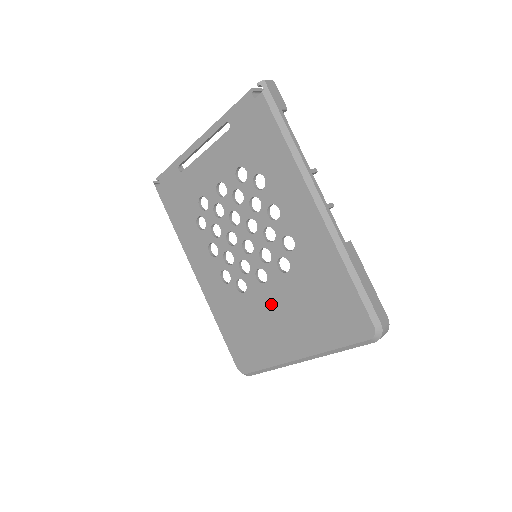
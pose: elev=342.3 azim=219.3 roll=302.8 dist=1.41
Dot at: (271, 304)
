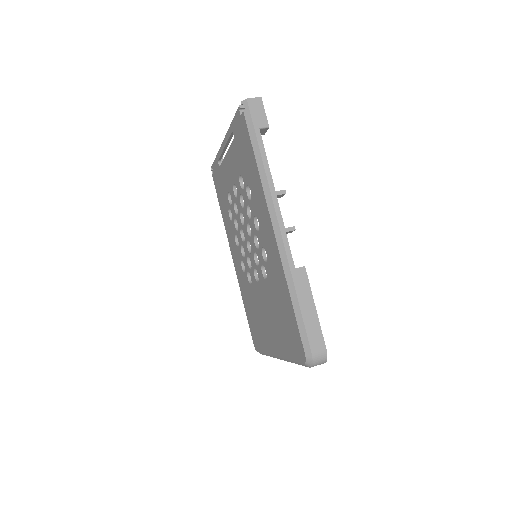
Dot at: (262, 302)
